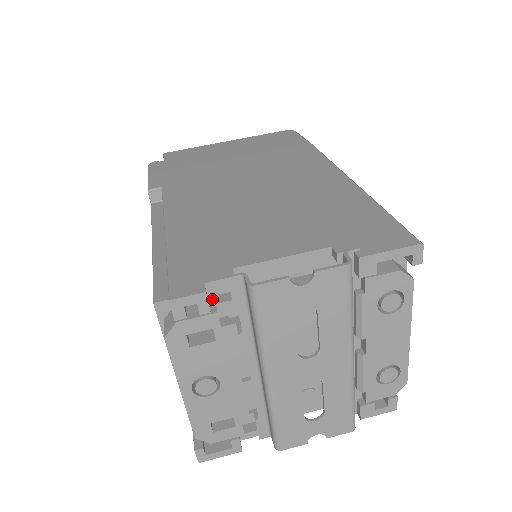
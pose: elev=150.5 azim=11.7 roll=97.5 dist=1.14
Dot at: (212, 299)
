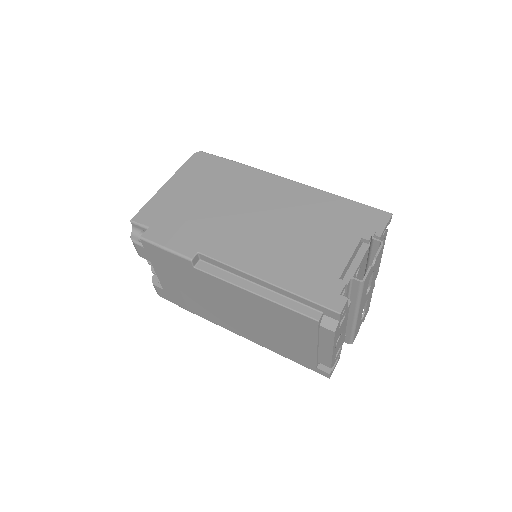
Dot at: occluded
